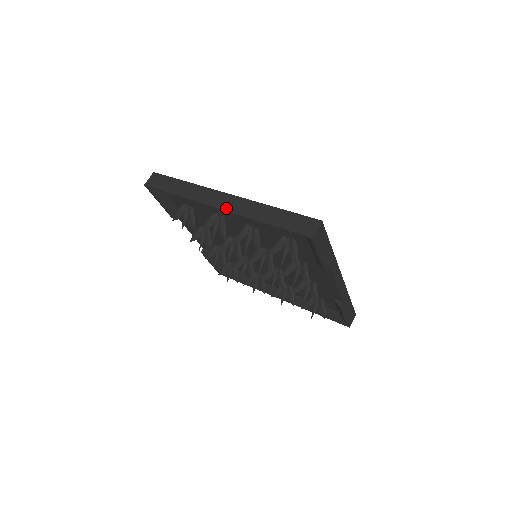
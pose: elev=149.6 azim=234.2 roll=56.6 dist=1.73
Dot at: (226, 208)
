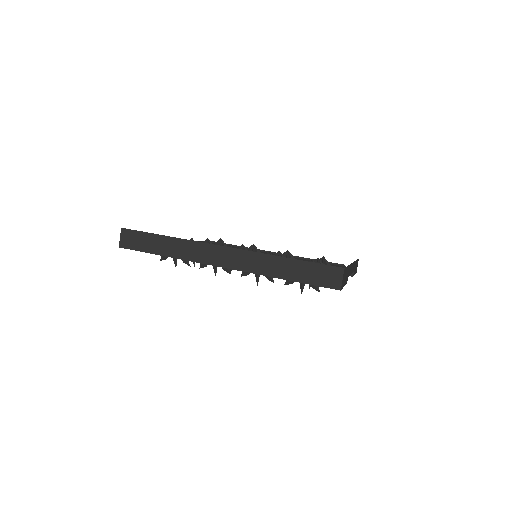
Dot at: (231, 266)
